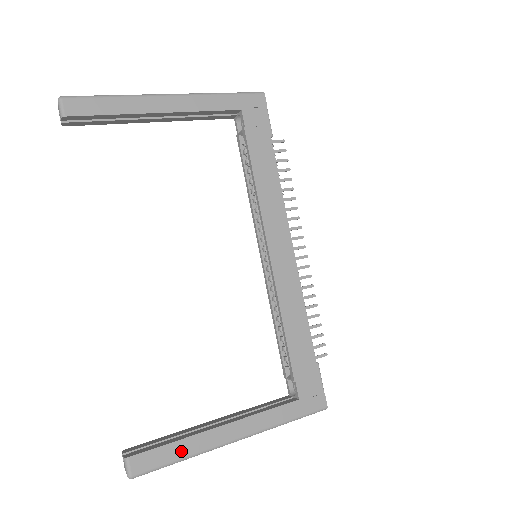
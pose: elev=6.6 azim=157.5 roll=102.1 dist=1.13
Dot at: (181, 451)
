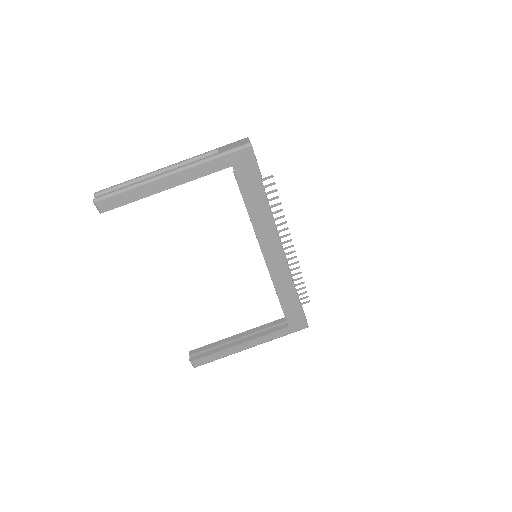
Dot at: (219, 356)
